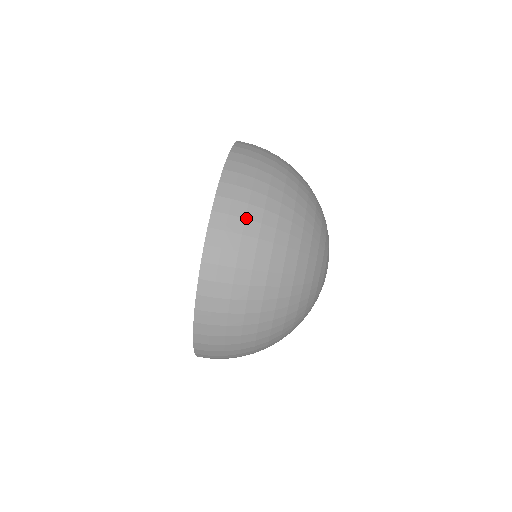
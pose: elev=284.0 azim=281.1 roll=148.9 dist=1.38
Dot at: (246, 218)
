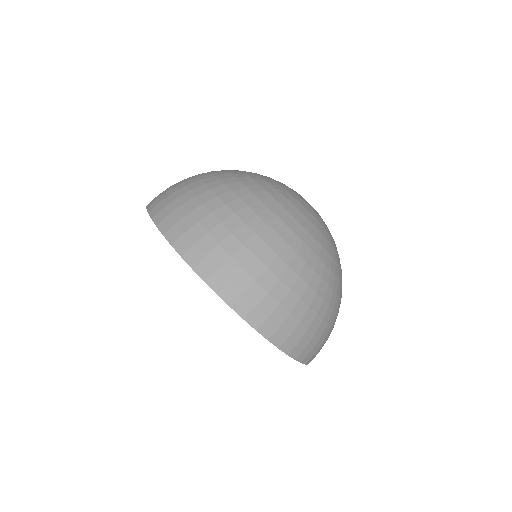
Dot at: (182, 204)
